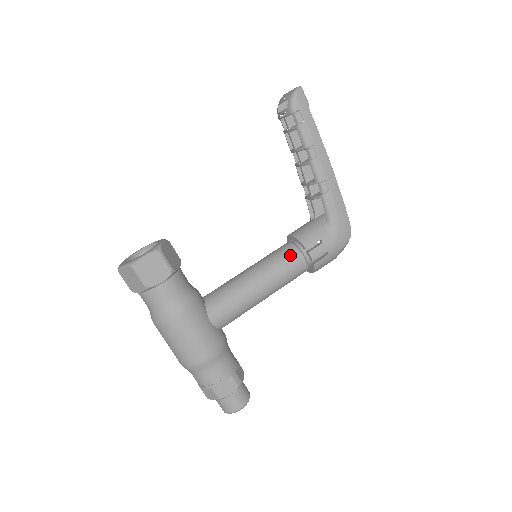
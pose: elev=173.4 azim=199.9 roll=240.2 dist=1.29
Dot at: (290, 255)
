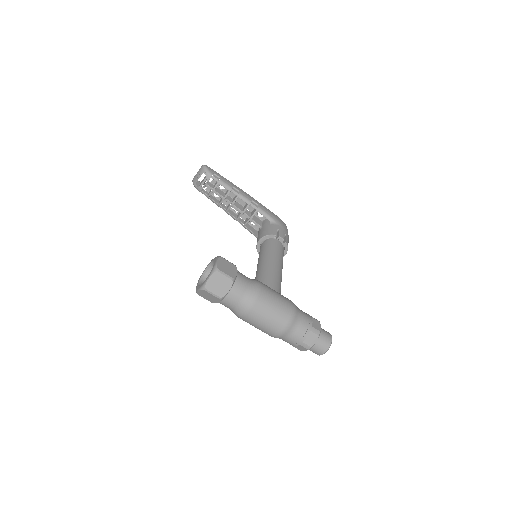
Dot at: (272, 244)
